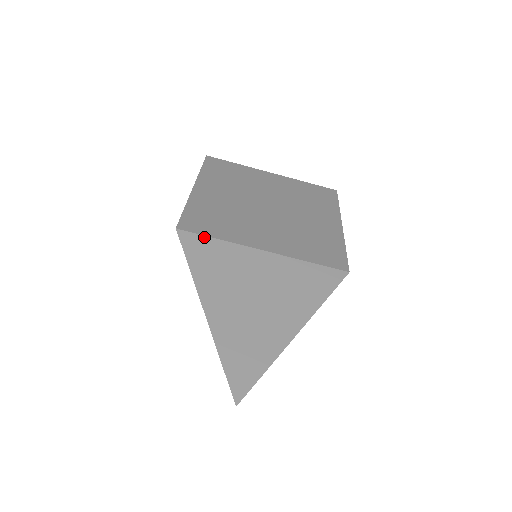
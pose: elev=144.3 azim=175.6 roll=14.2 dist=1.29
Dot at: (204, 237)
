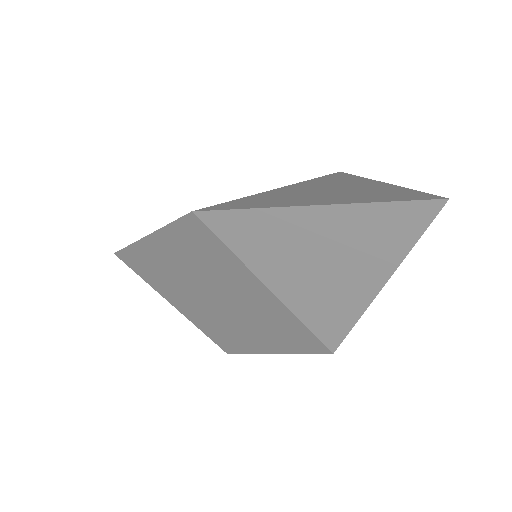
Dot at: (223, 203)
